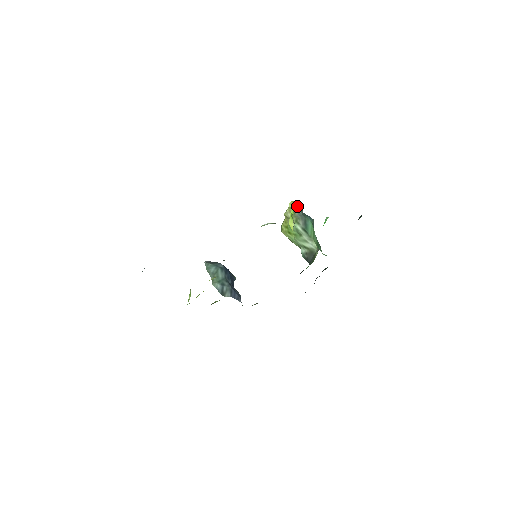
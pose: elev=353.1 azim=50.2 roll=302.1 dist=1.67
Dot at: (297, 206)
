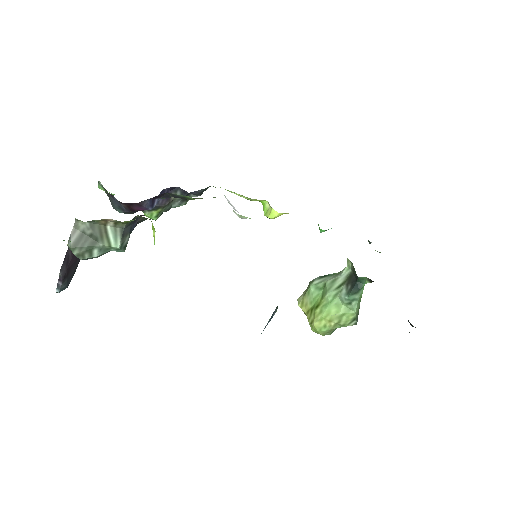
Dot at: occluded
